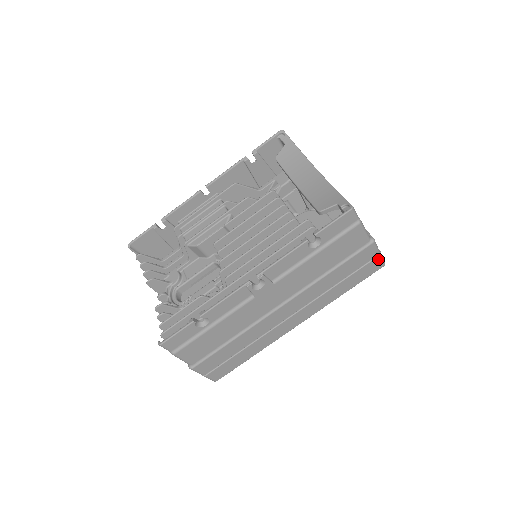
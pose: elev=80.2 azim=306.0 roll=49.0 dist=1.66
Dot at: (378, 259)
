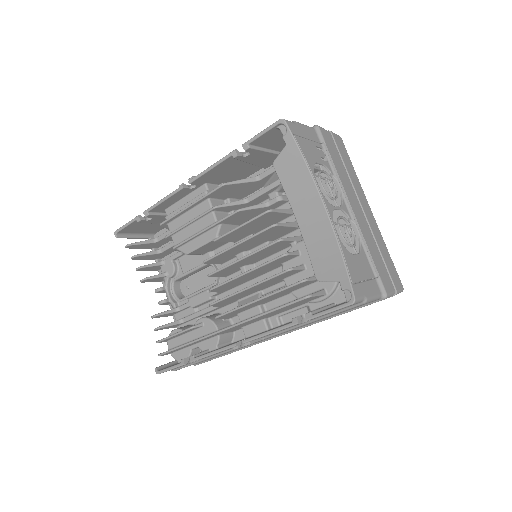
Dot at: occluded
